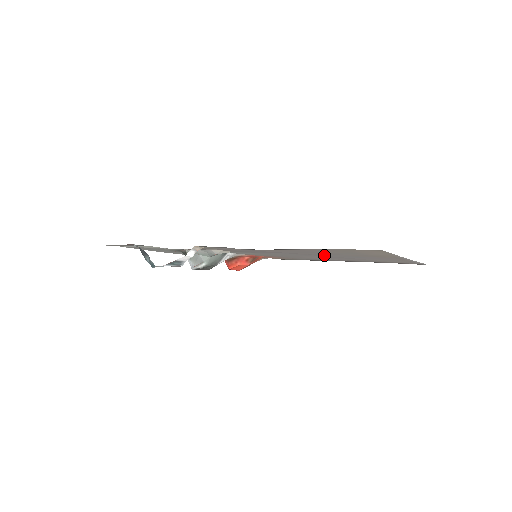
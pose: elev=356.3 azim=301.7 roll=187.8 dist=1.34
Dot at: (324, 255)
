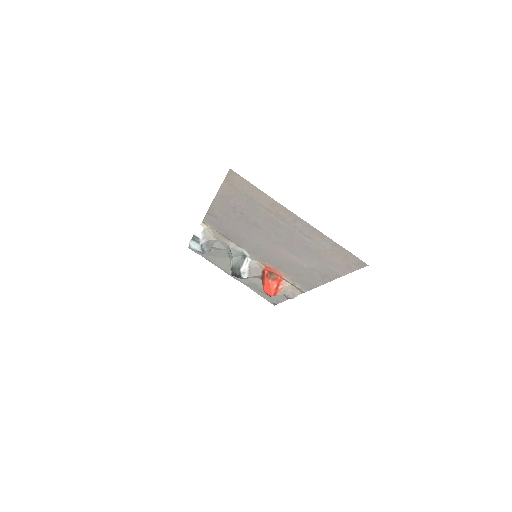
Dot at: (262, 227)
